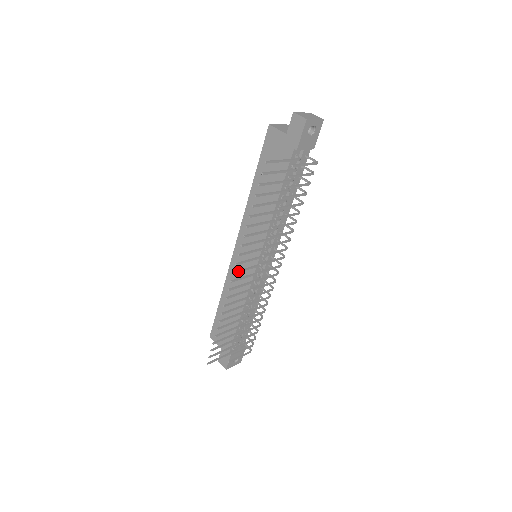
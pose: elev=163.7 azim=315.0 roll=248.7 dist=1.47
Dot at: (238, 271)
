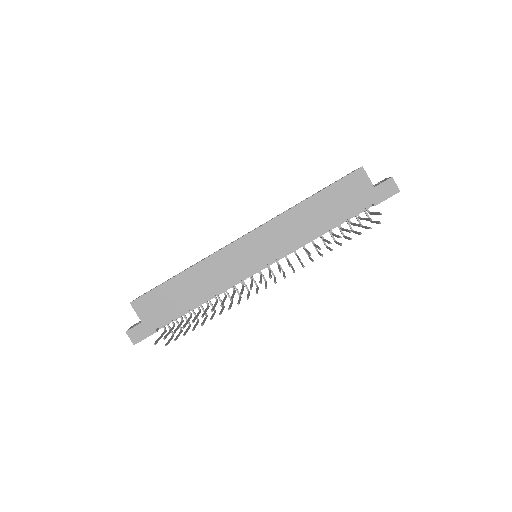
Dot at: occluded
